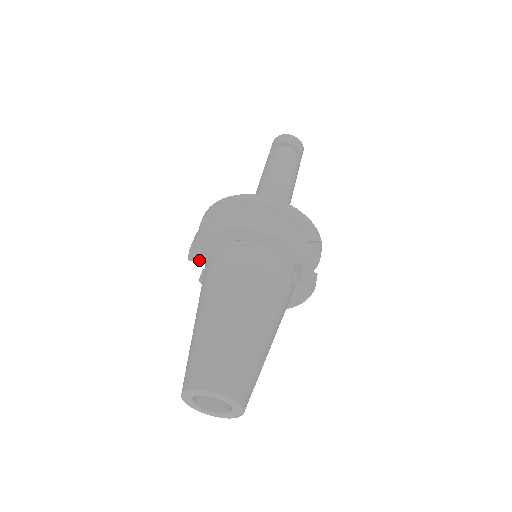
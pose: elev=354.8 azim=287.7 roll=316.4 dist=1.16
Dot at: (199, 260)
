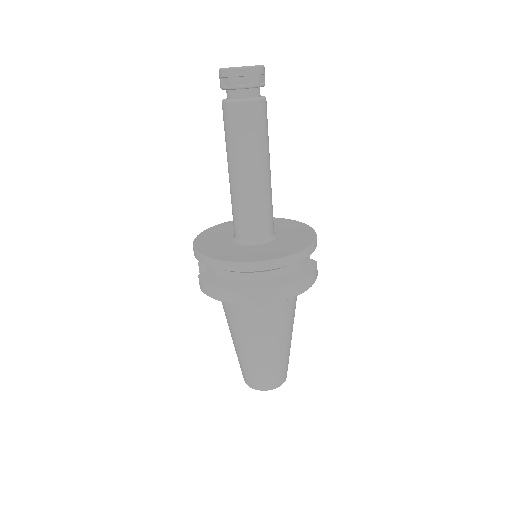
Dot at: occluded
